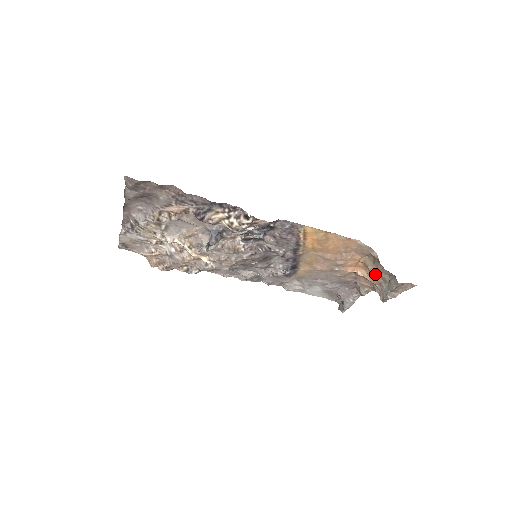
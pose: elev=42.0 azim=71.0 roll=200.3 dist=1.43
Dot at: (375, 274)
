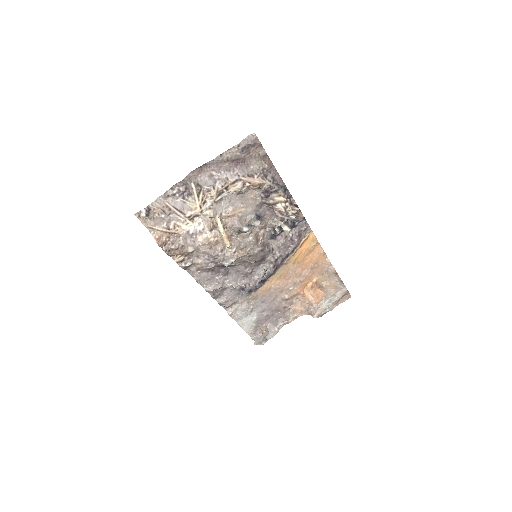
Dot at: (321, 291)
